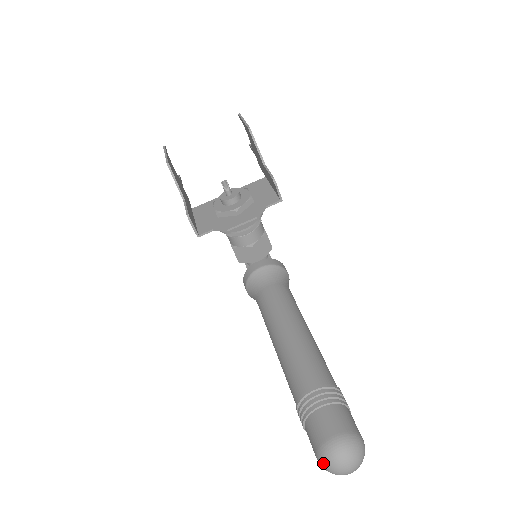
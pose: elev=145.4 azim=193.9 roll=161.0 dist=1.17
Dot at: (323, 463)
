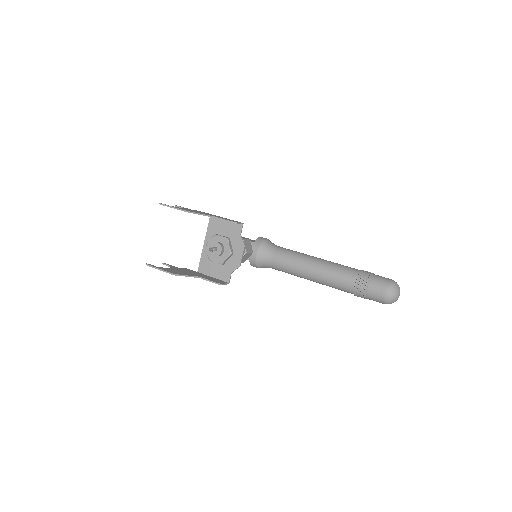
Dot at: occluded
